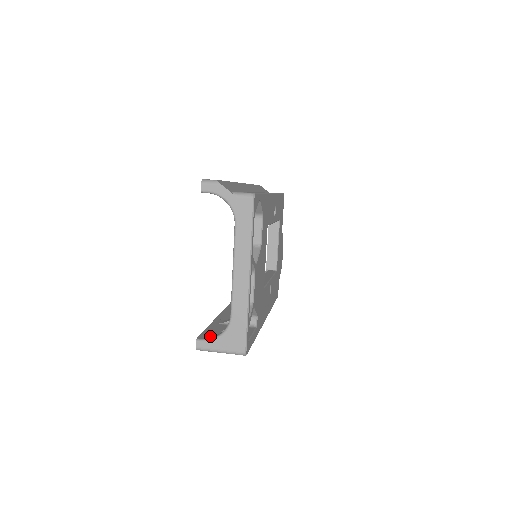
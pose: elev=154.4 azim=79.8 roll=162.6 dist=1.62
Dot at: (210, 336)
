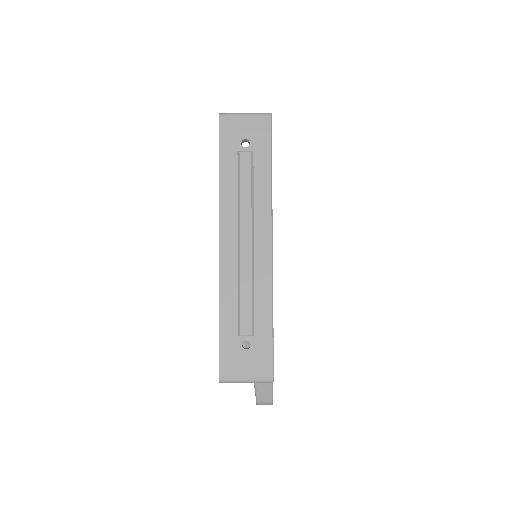
Dot at: occluded
